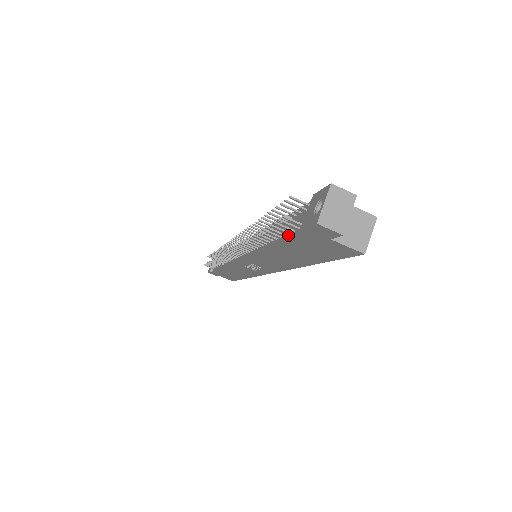
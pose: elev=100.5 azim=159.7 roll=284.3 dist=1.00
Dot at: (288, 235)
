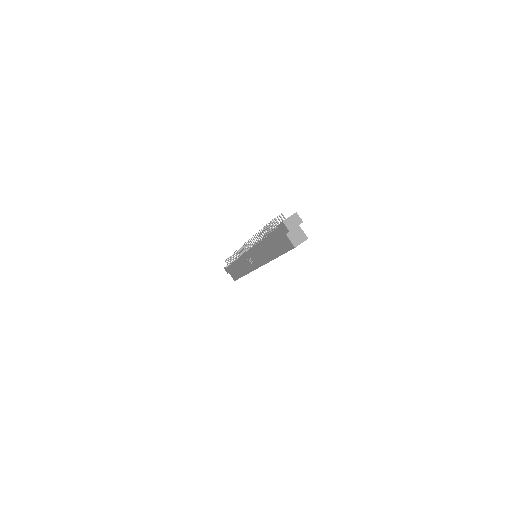
Dot at: occluded
